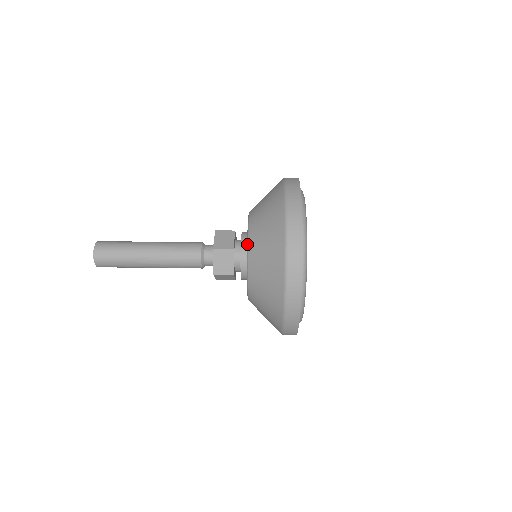
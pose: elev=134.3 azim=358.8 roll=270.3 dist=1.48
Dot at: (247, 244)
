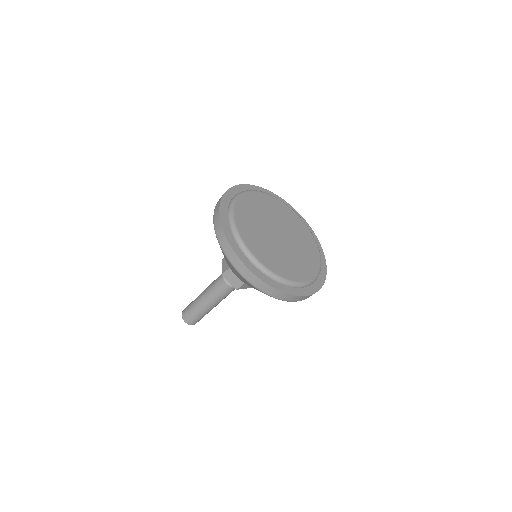
Dot at: occluded
